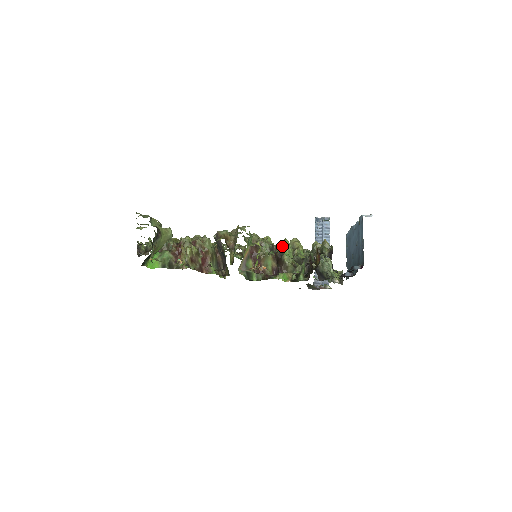
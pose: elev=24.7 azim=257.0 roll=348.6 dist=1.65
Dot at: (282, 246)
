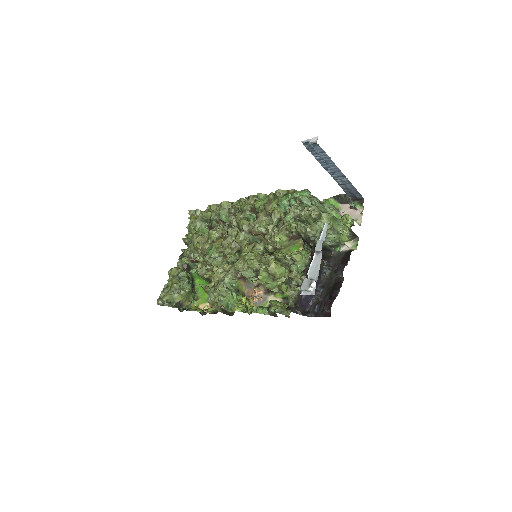
Dot at: occluded
